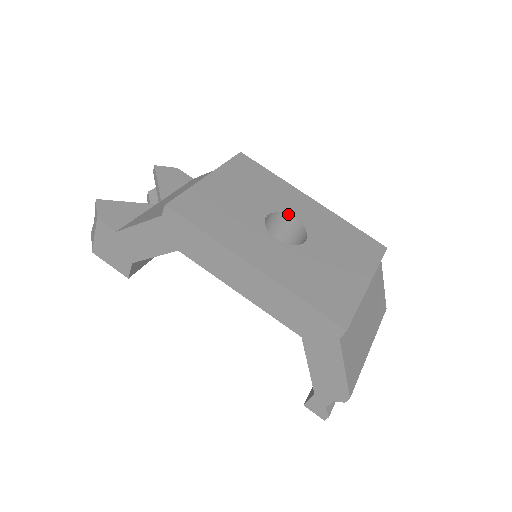
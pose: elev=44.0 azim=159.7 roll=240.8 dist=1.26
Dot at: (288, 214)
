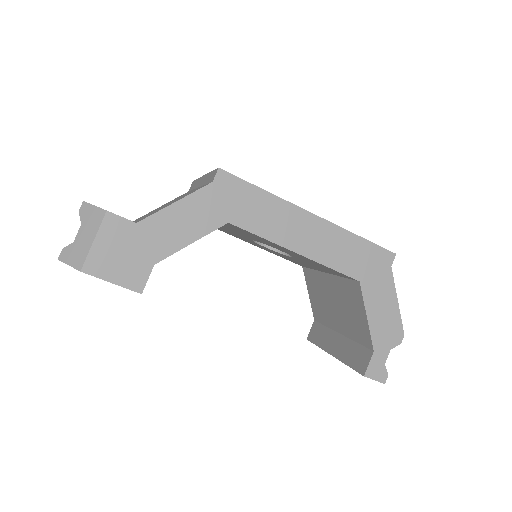
Dot at: occluded
